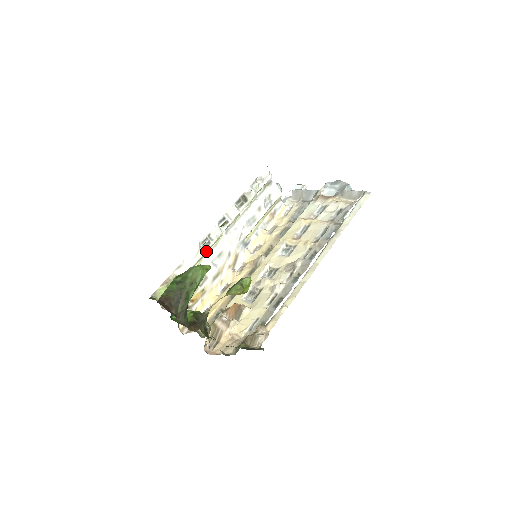
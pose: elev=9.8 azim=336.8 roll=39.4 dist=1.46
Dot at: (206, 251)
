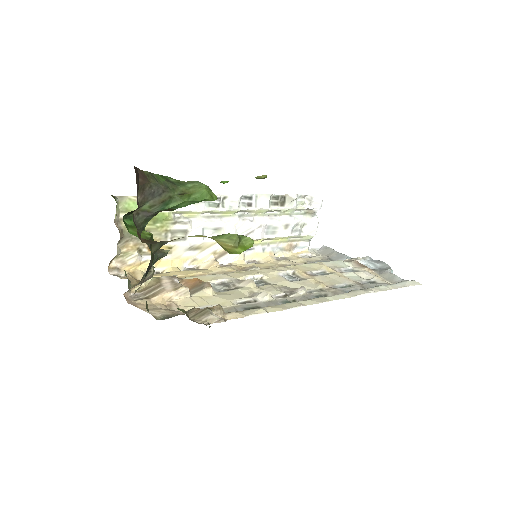
Dot at: (207, 212)
